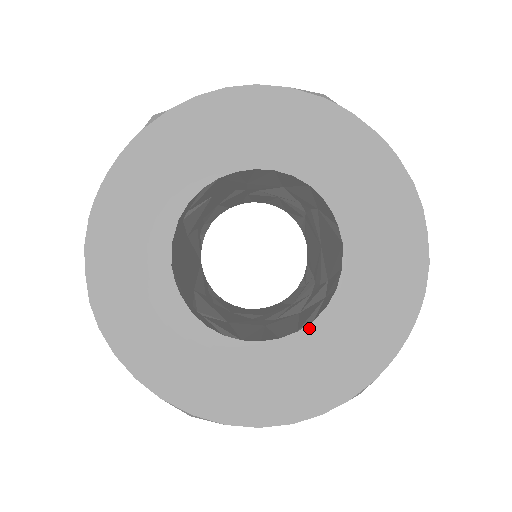
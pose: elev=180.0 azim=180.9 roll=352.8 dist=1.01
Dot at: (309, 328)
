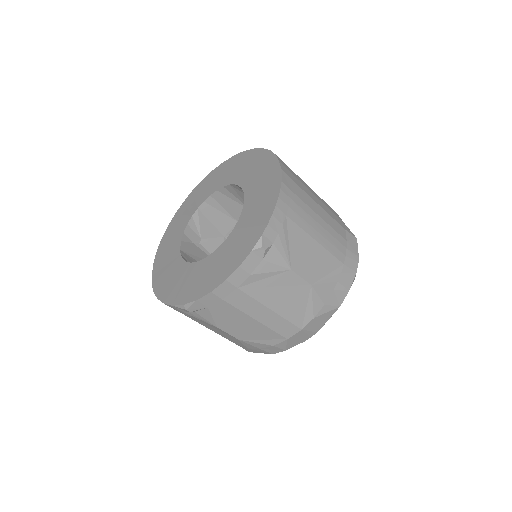
Dot at: (231, 233)
